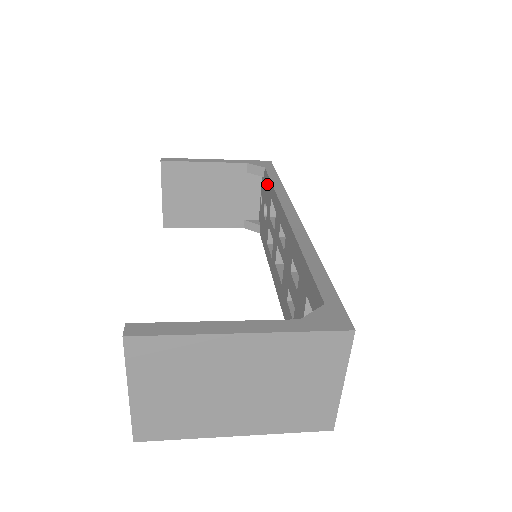
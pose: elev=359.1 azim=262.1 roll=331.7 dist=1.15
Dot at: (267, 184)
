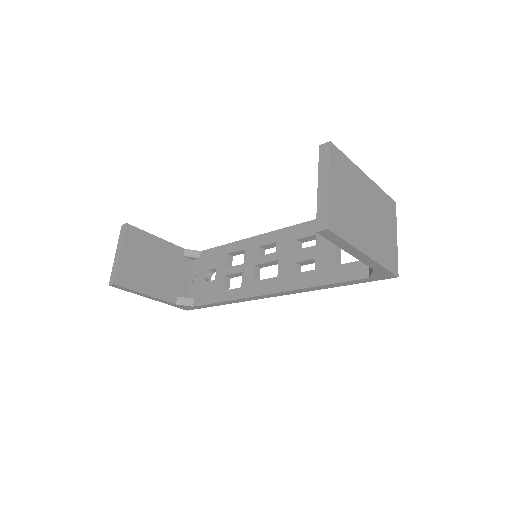
Dot at: (213, 254)
